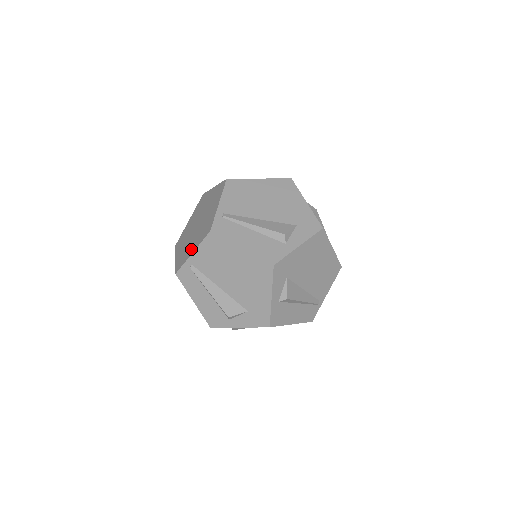
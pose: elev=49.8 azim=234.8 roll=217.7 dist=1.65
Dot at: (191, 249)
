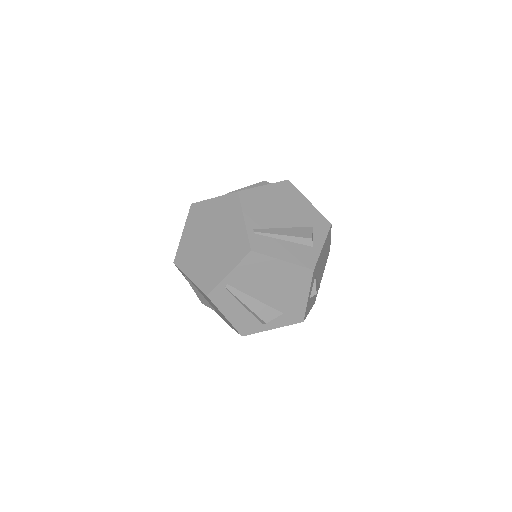
Dot at: (222, 269)
